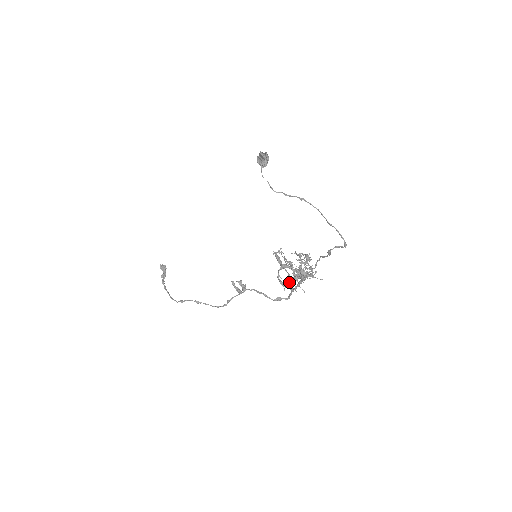
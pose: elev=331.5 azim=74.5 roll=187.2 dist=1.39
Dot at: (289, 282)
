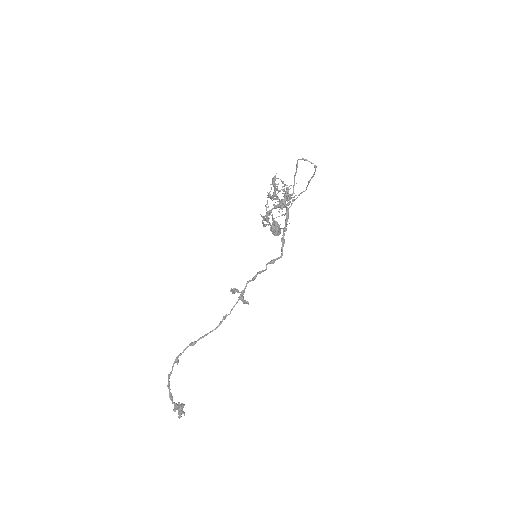
Dot at: (274, 224)
